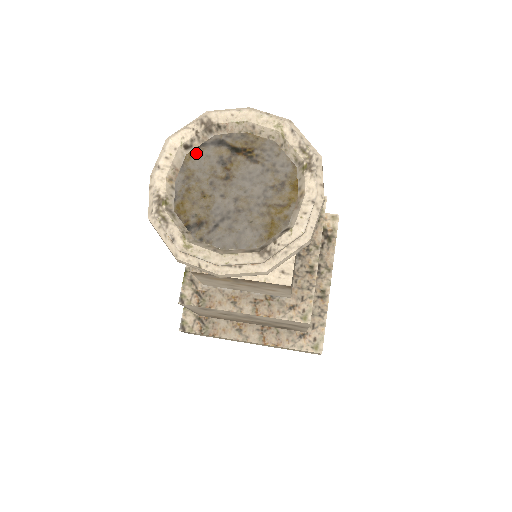
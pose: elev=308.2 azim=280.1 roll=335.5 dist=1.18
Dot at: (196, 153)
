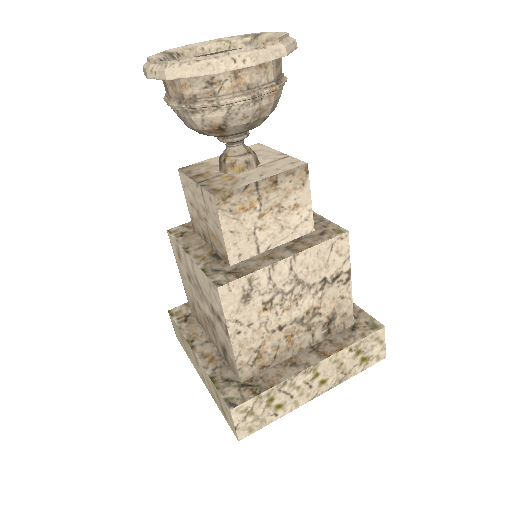
Dot at: occluded
